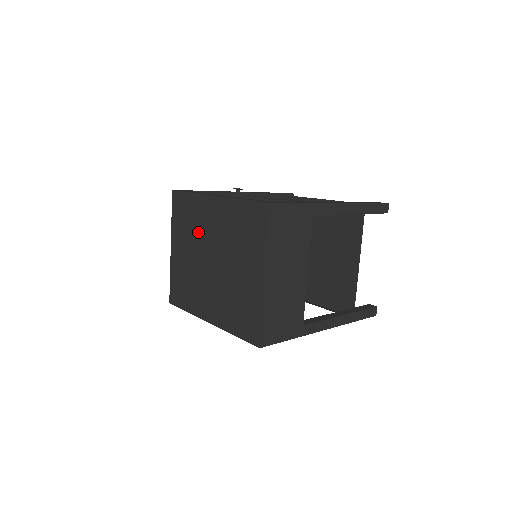
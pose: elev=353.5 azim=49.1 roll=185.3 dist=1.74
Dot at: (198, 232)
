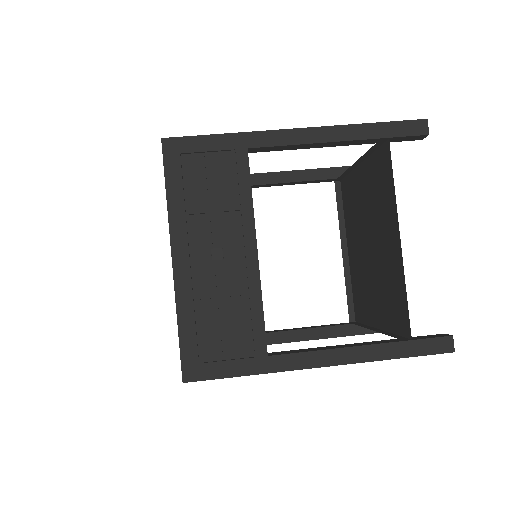
Dot at: occluded
